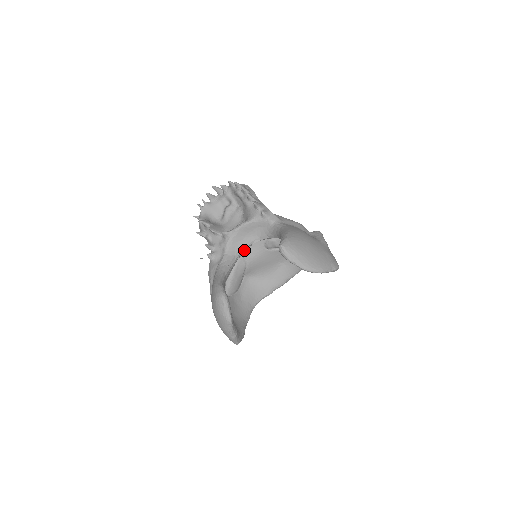
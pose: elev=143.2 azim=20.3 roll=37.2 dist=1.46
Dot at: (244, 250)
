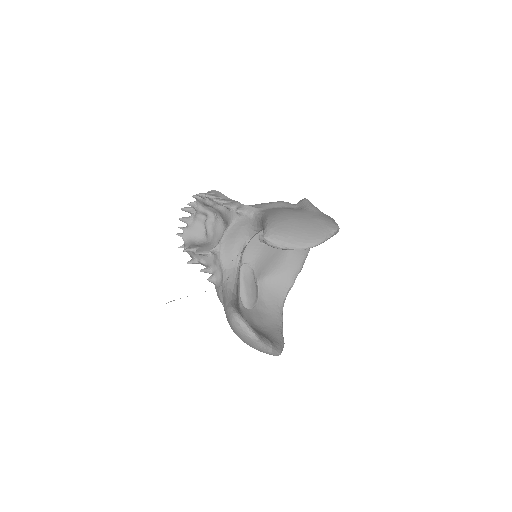
Dot at: (241, 256)
